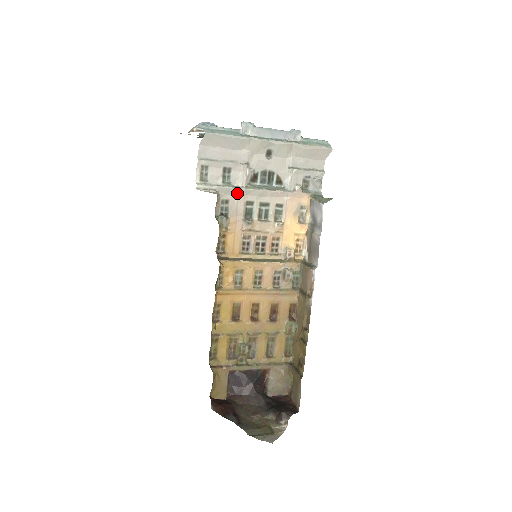
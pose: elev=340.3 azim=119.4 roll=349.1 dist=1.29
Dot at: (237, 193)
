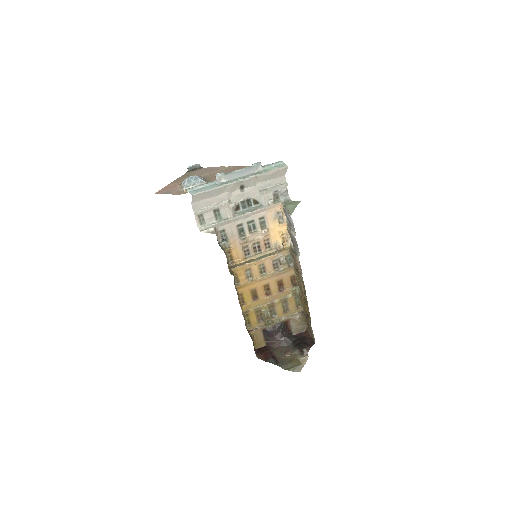
Dot at: (229, 223)
